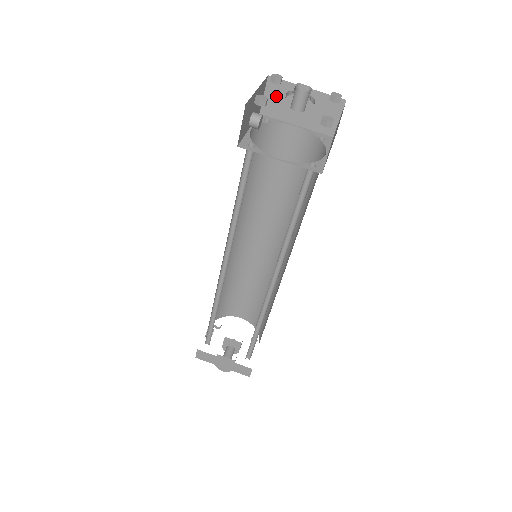
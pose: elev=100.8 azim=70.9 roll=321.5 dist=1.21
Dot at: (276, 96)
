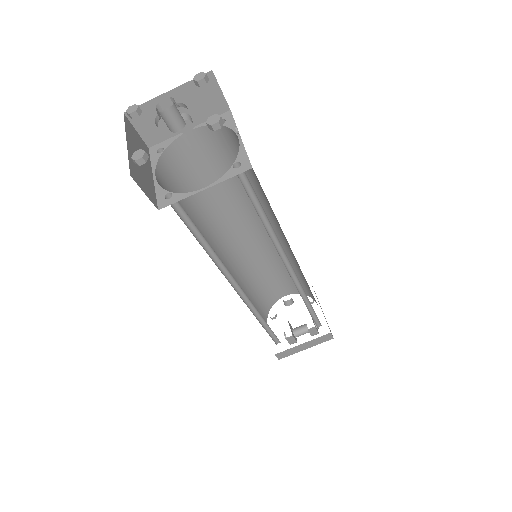
Dot at: occluded
